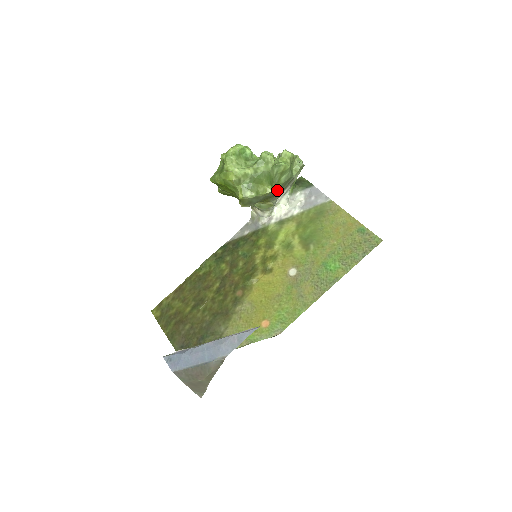
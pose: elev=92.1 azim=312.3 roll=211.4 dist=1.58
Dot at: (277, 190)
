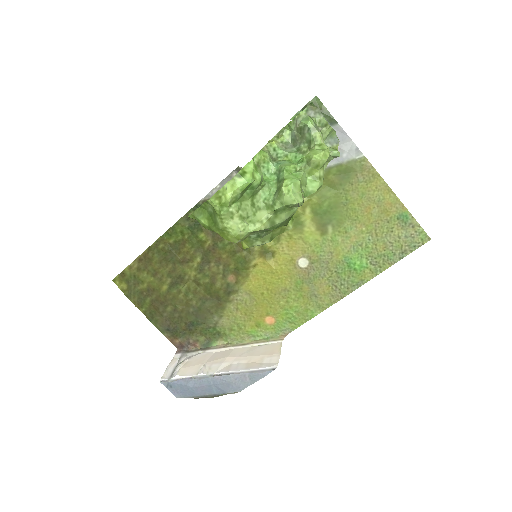
Dot at: occluded
